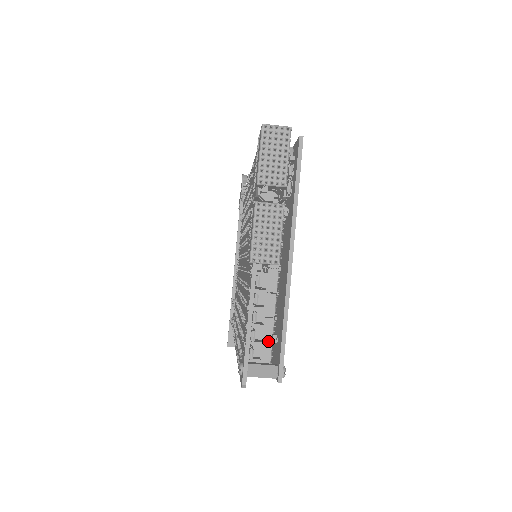
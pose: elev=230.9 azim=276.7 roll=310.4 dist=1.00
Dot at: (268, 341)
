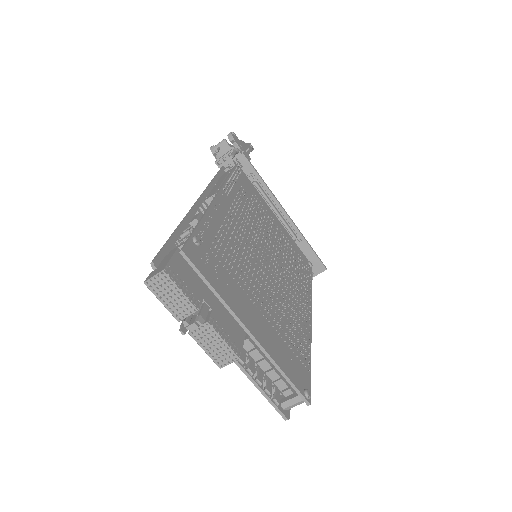
Dot at: occluded
